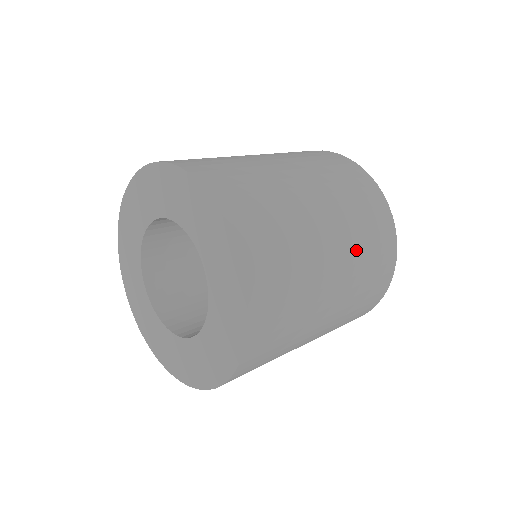
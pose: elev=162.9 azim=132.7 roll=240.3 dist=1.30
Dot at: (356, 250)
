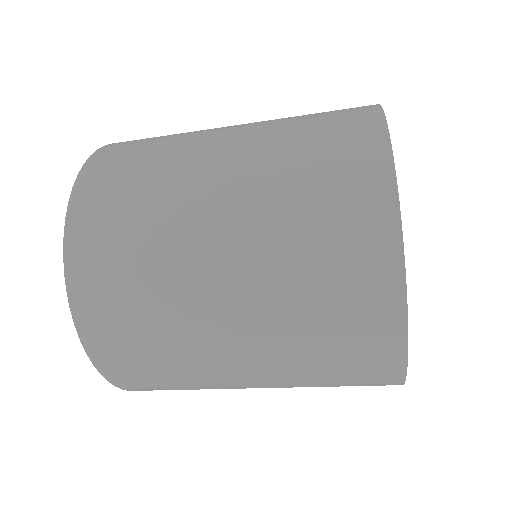
Dot at: (273, 138)
